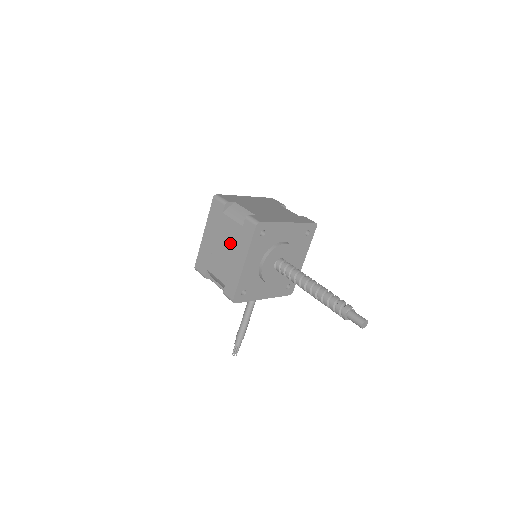
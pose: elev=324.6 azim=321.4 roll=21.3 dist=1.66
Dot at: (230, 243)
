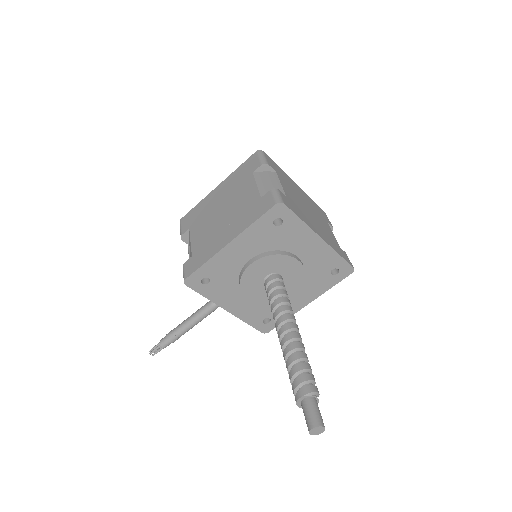
Dot at: (233, 210)
